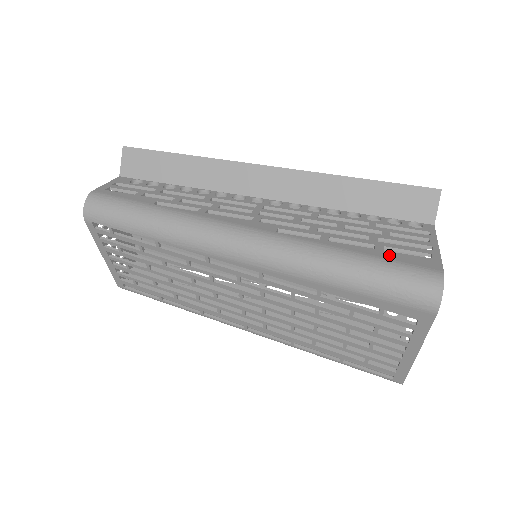
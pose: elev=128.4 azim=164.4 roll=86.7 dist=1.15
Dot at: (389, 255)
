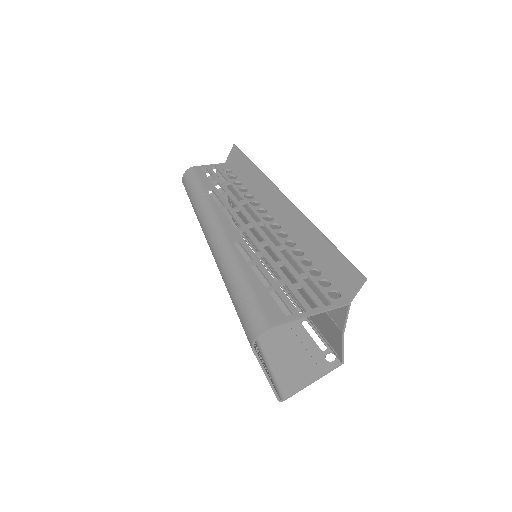
Dot at: (264, 296)
